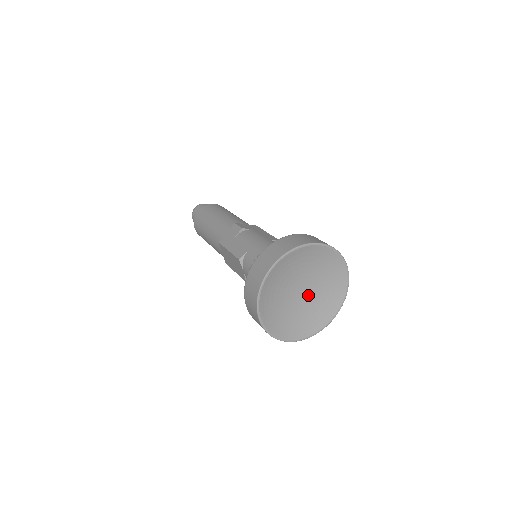
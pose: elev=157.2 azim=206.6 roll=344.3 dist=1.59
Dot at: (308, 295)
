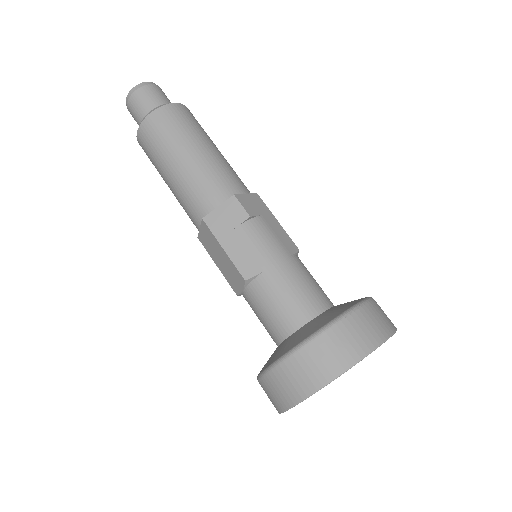
Dot at: occluded
